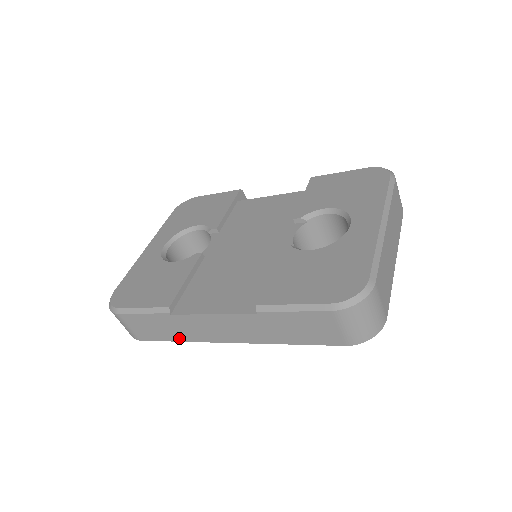
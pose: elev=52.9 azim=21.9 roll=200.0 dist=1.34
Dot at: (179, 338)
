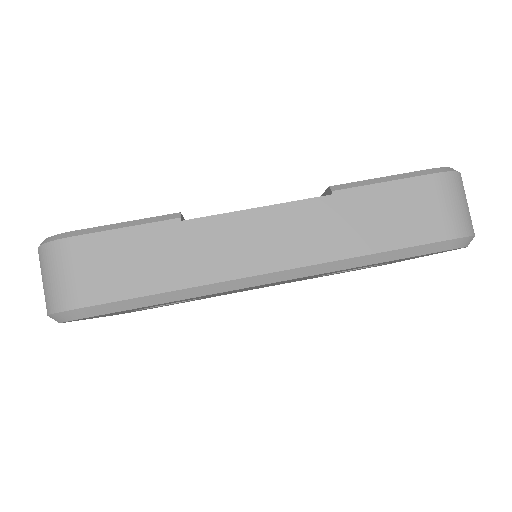
Dot at: (173, 281)
